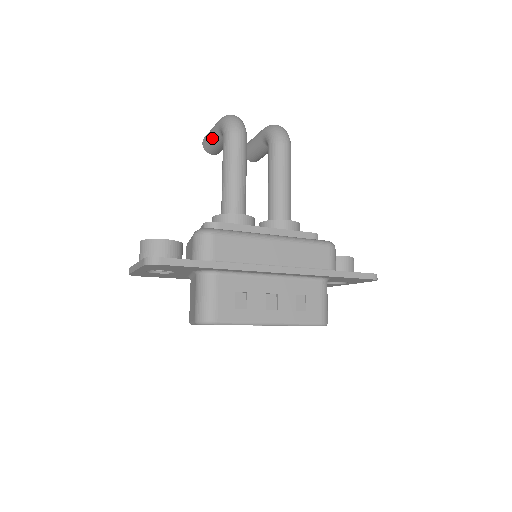
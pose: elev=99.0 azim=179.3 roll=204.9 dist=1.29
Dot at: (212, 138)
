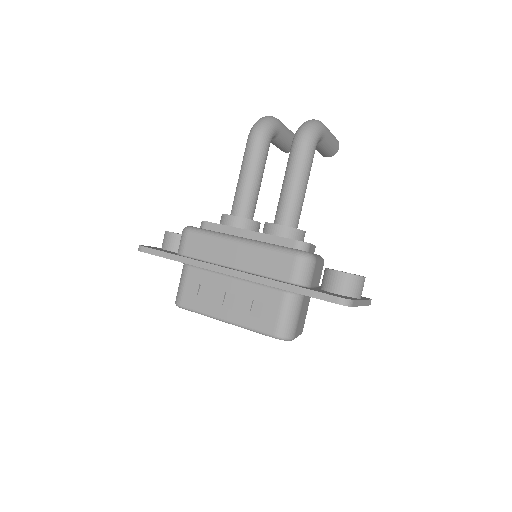
Dot at: occluded
